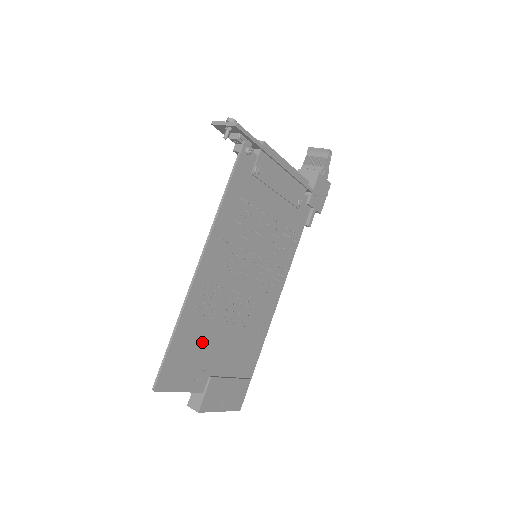
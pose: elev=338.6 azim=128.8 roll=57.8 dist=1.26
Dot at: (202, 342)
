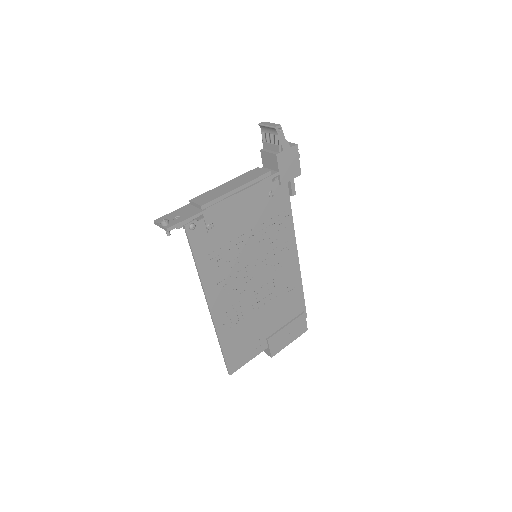
Dot at: (246, 333)
